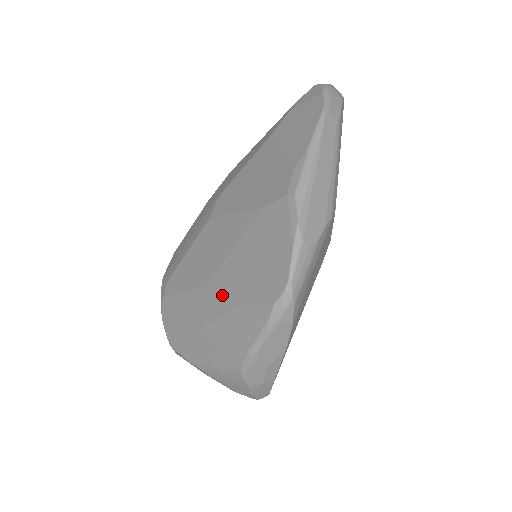
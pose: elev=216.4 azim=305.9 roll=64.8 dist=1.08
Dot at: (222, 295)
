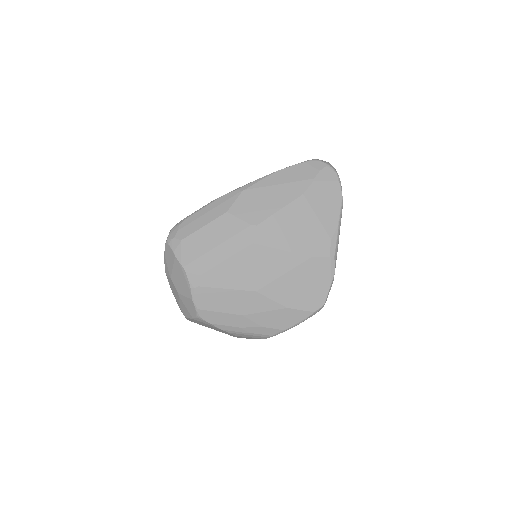
Dot at: (272, 300)
